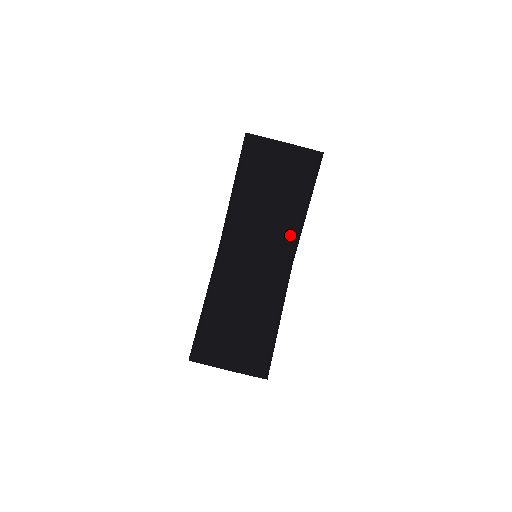
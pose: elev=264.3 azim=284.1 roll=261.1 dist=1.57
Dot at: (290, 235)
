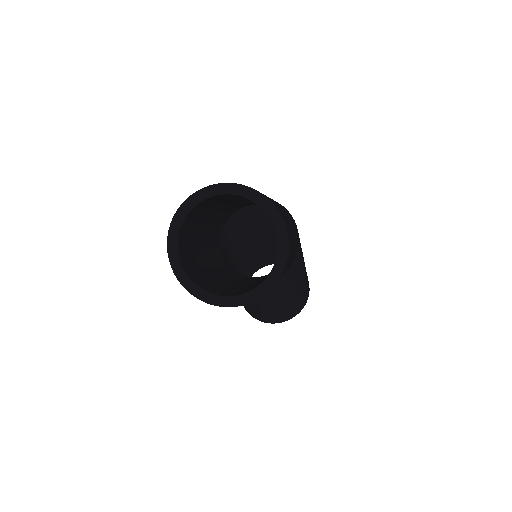
Dot at: occluded
